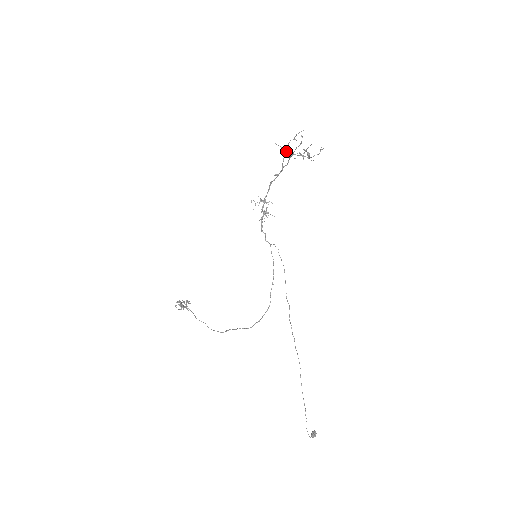
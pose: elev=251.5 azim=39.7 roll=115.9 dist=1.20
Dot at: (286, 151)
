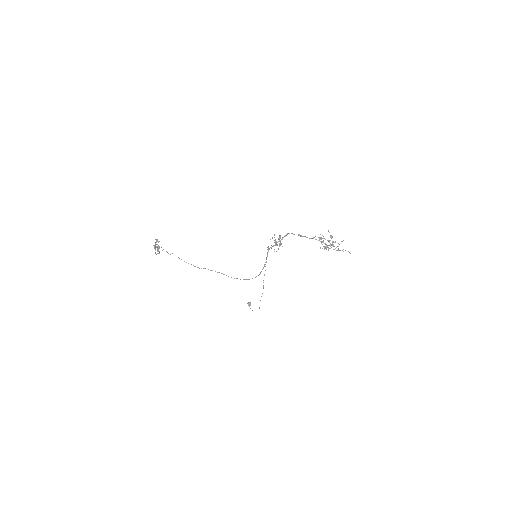
Dot at: occluded
